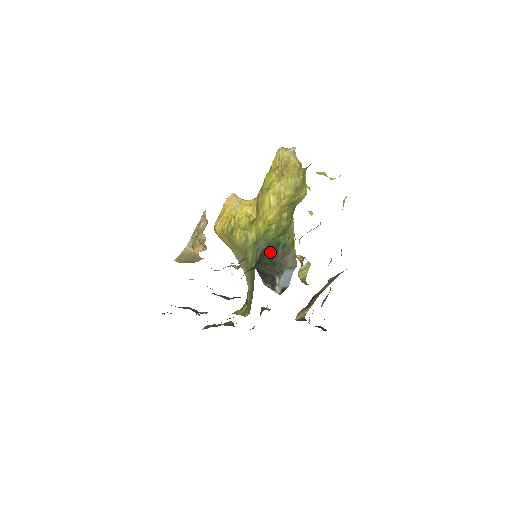
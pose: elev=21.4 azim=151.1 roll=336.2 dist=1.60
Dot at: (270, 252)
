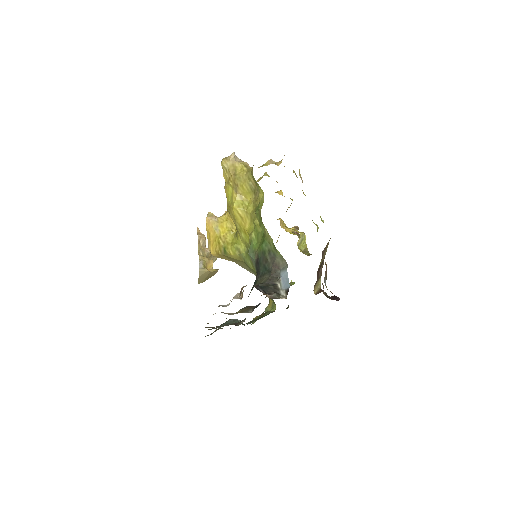
Dot at: (261, 262)
